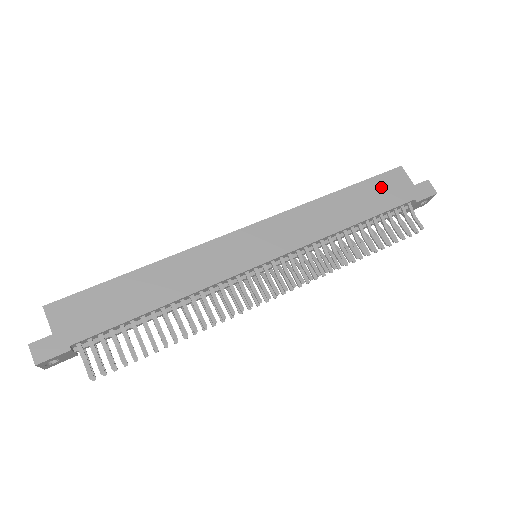
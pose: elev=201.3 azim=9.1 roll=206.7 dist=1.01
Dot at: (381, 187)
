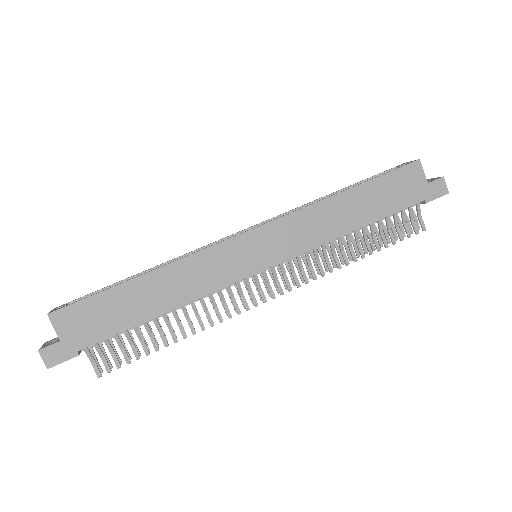
Dot at: (393, 185)
